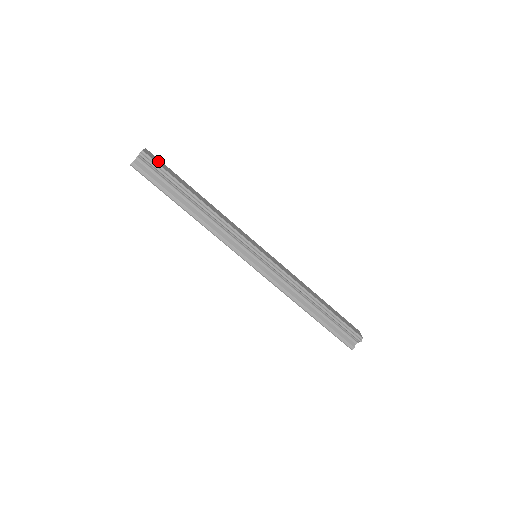
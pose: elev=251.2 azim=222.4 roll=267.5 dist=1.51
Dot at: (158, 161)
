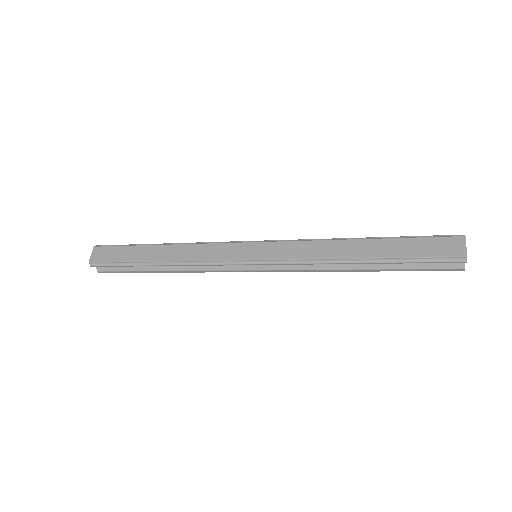
Dot at: (107, 254)
